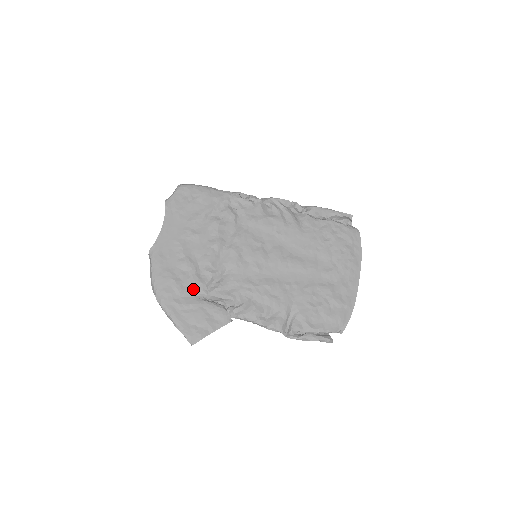
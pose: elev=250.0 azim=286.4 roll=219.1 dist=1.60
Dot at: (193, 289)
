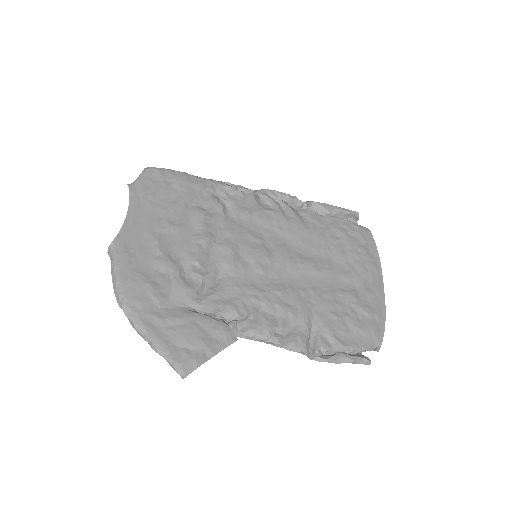
Dot at: (178, 297)
